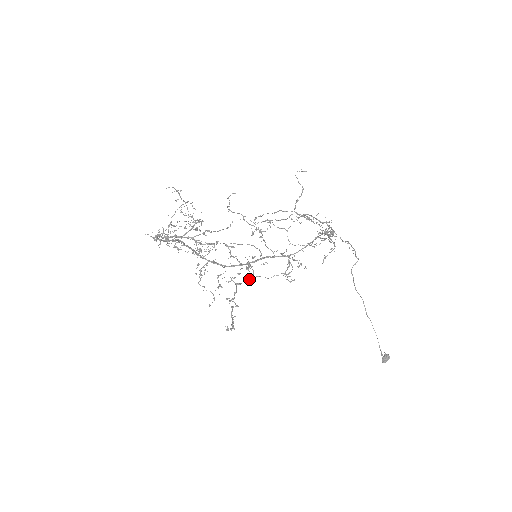
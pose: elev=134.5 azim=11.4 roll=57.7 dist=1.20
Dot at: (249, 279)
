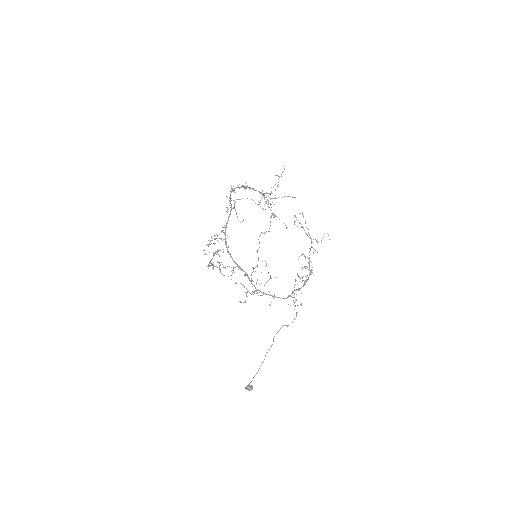
Dot at: occluded
